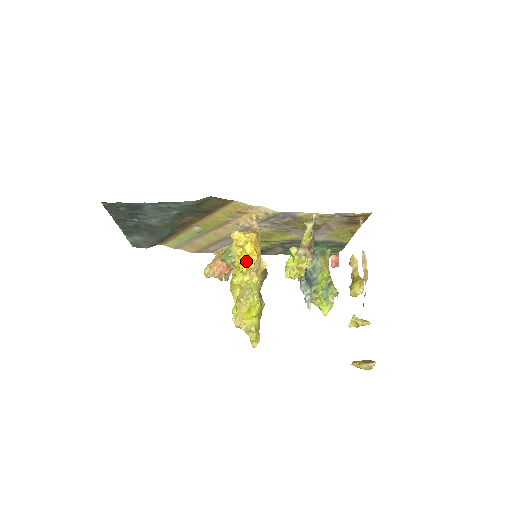
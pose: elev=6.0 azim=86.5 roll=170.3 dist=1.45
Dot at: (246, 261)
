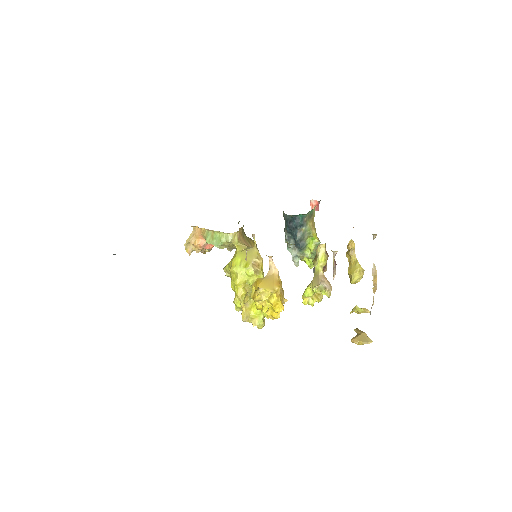
Dot at: (271, 309)
